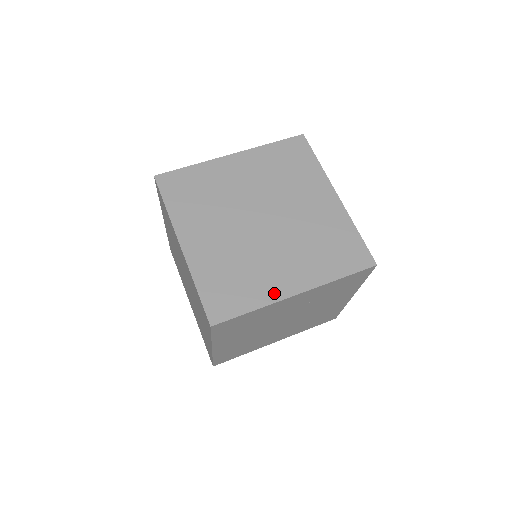
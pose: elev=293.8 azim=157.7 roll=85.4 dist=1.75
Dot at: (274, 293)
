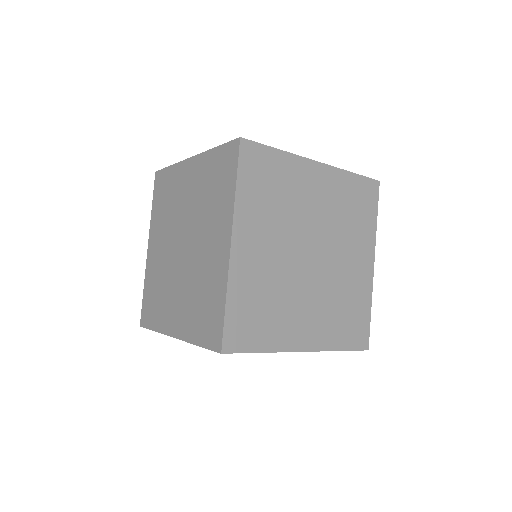
Dot at: (165, 325)
